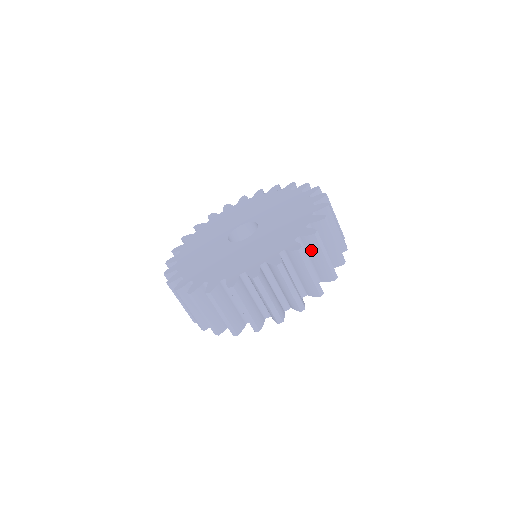
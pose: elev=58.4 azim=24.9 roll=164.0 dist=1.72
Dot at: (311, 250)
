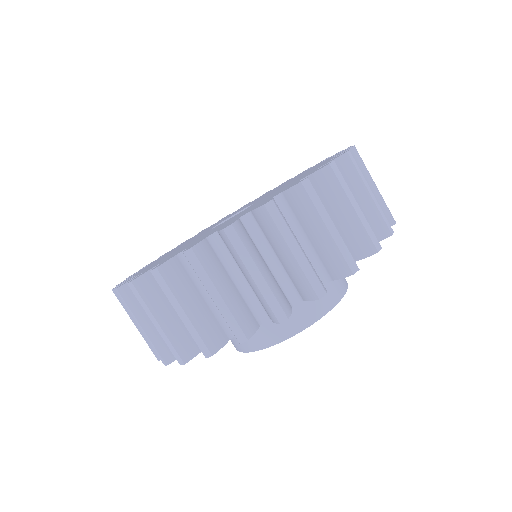
Dot at: occluded
